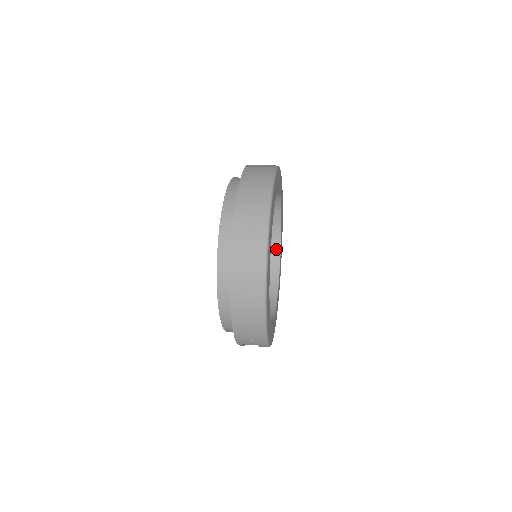
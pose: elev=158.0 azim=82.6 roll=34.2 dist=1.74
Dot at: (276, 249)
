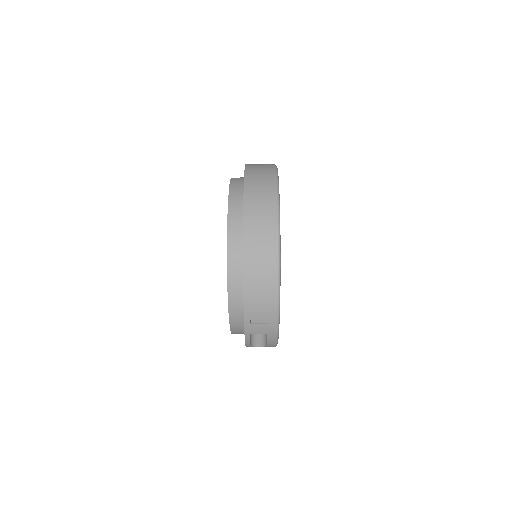
Dot at: occluded
